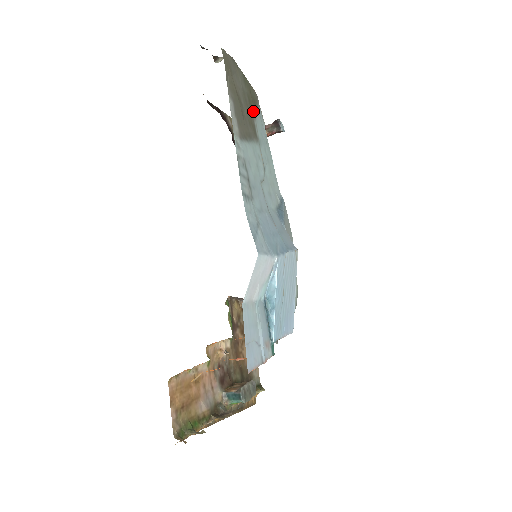
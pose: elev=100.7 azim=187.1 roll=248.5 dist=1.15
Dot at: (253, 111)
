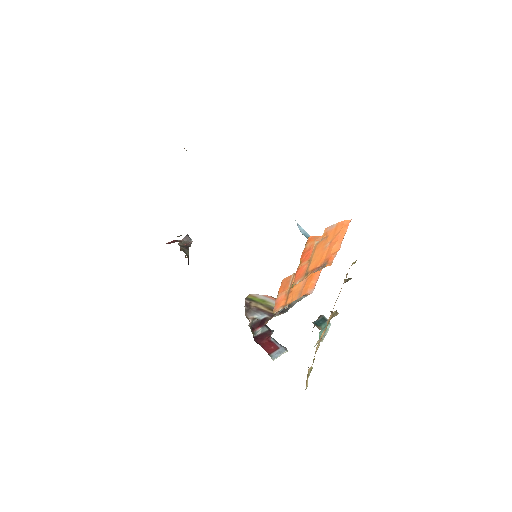
Dot at: occluded
